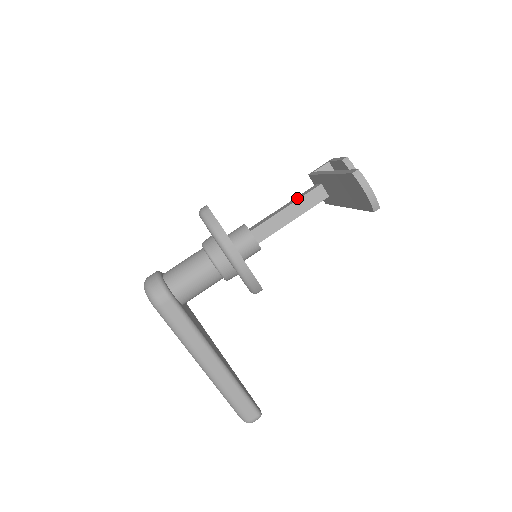
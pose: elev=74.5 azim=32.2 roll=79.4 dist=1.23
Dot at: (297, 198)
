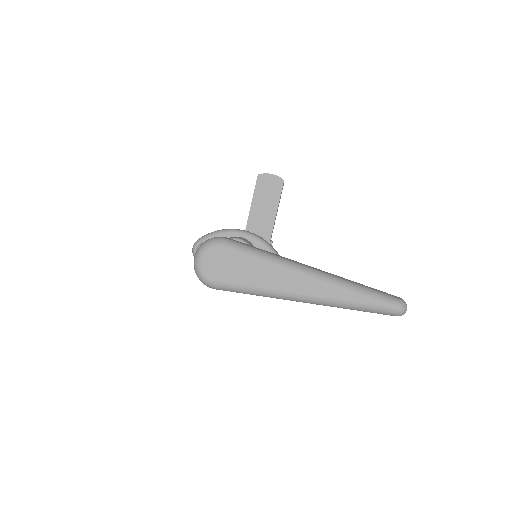
Dot at: occluded
